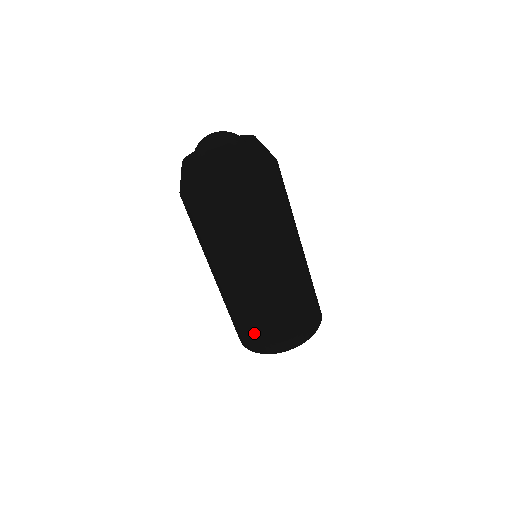
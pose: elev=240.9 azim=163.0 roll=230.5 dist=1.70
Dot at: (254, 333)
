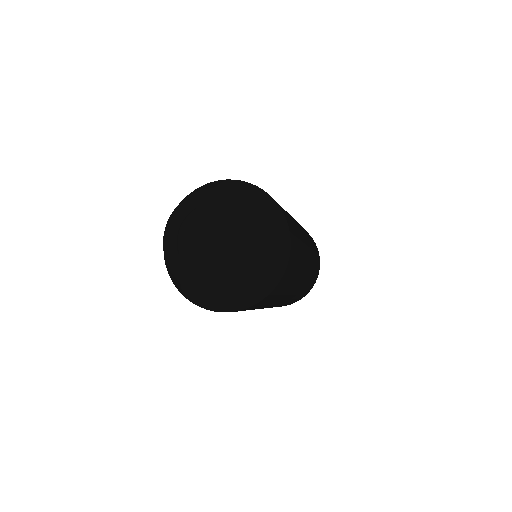
Dot at: occluded
